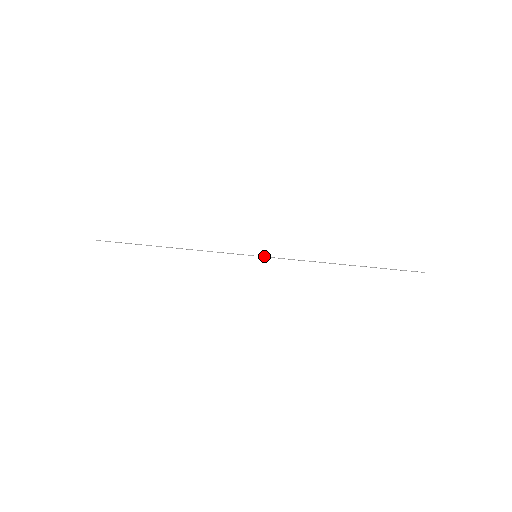
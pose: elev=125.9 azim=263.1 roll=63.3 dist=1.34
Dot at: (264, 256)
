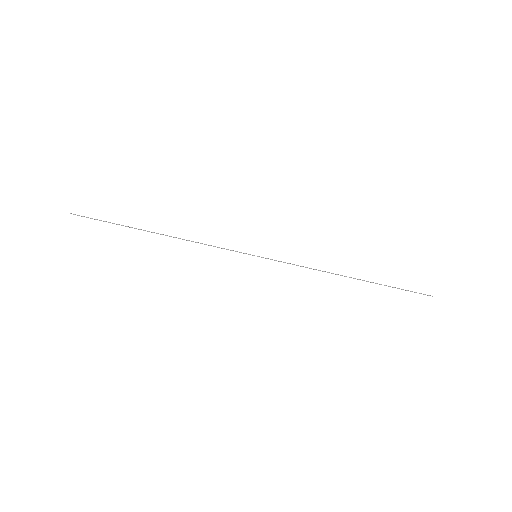
Dot at: (265, 258)
